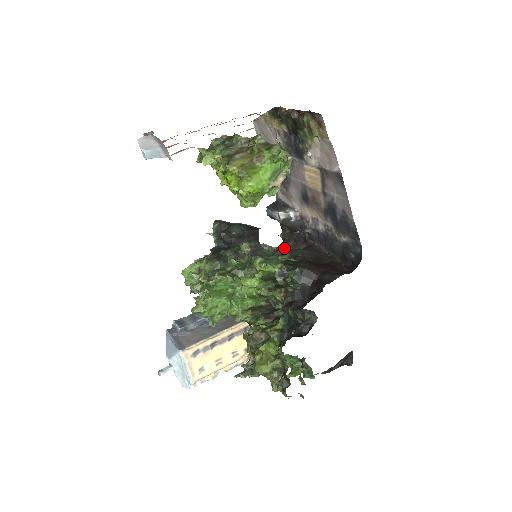
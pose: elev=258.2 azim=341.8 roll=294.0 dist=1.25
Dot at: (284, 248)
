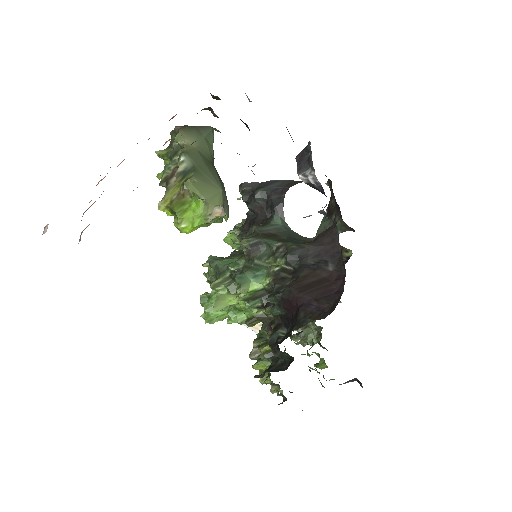
Dot at: (287, 244)
